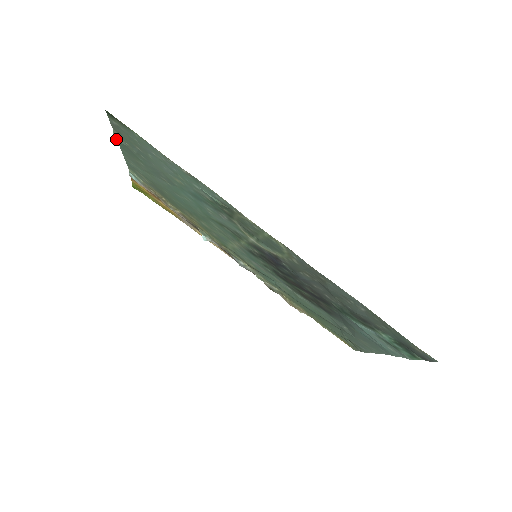
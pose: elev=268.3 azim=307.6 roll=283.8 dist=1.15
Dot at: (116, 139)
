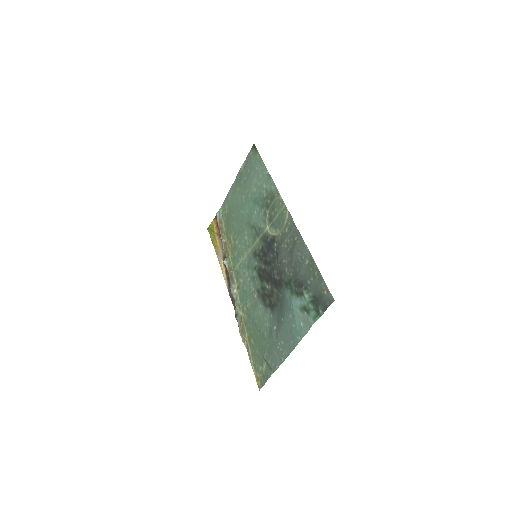
Dot at: (240, 169)
